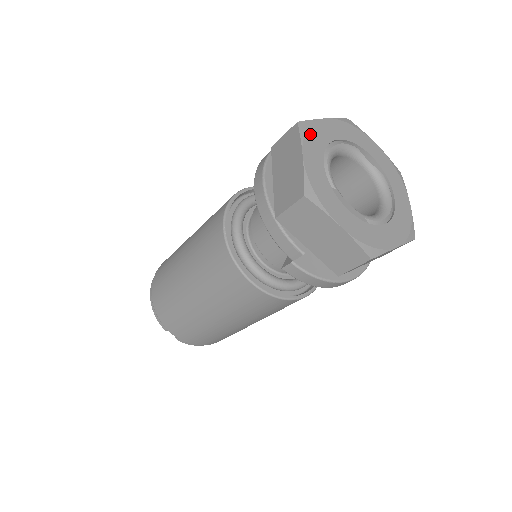
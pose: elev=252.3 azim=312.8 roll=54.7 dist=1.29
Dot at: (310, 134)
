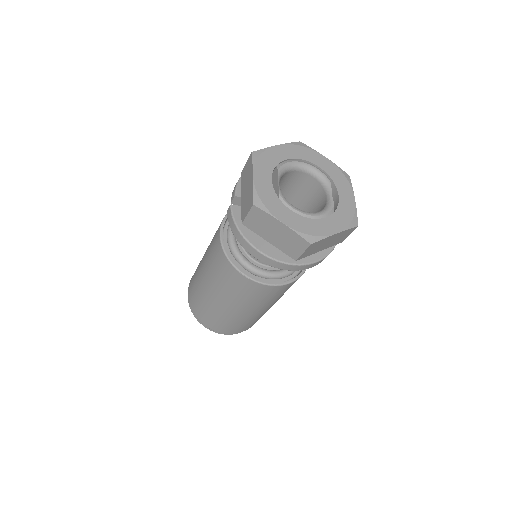
Dot at: (299, 148)
